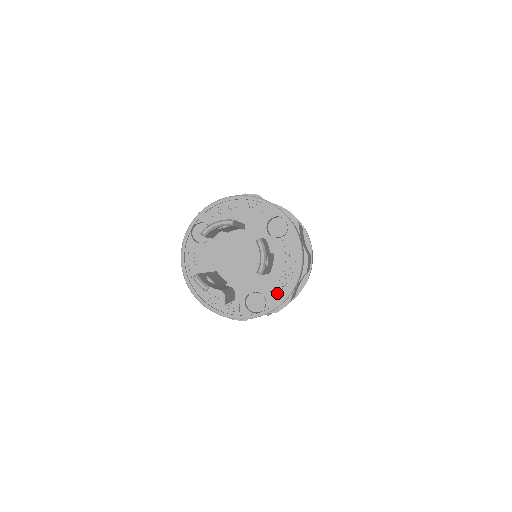
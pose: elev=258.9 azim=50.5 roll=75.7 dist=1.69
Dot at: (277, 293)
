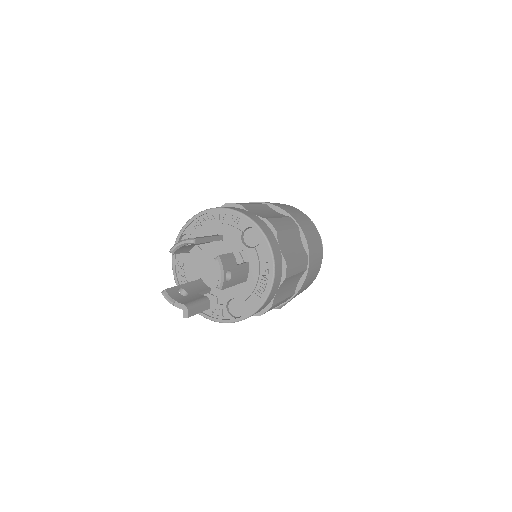
Dot at: (254, 300)
